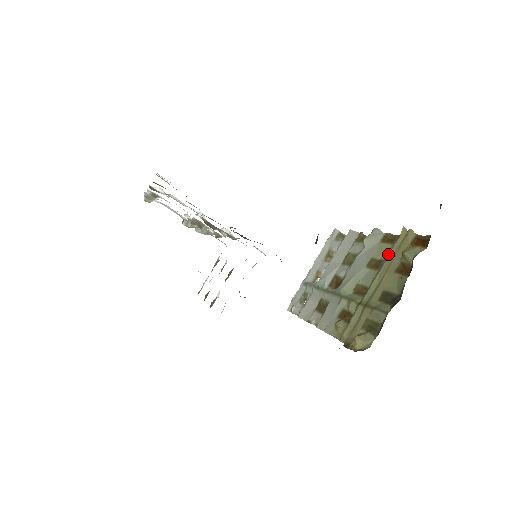
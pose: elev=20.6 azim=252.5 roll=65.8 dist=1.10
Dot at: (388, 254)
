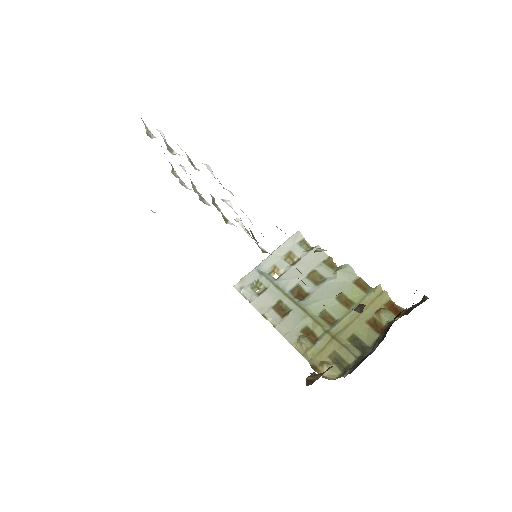
Dot at: (361, 301)
